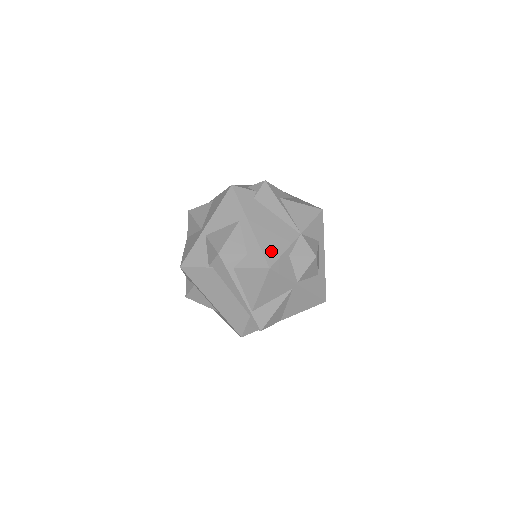
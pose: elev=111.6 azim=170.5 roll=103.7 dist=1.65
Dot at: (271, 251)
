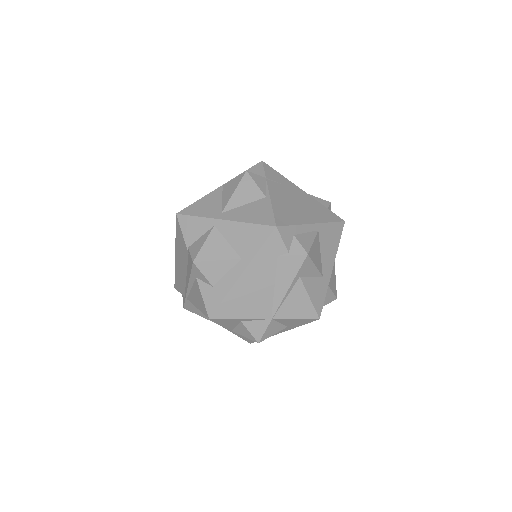
Dot at: (229, 309)
